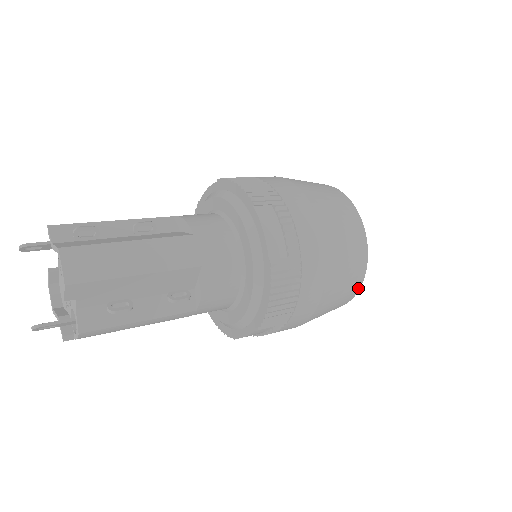
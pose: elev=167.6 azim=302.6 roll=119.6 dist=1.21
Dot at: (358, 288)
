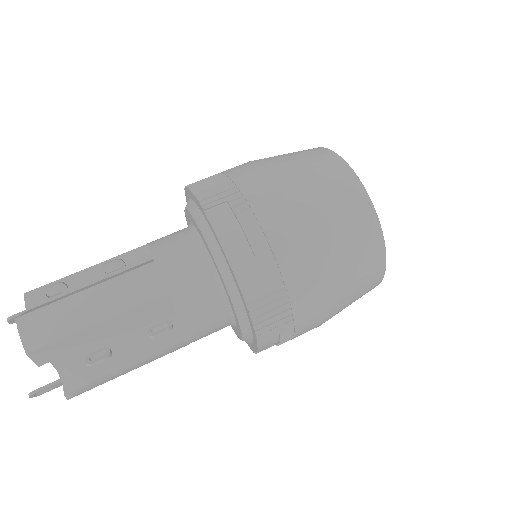
Dot at: (383, 260)
